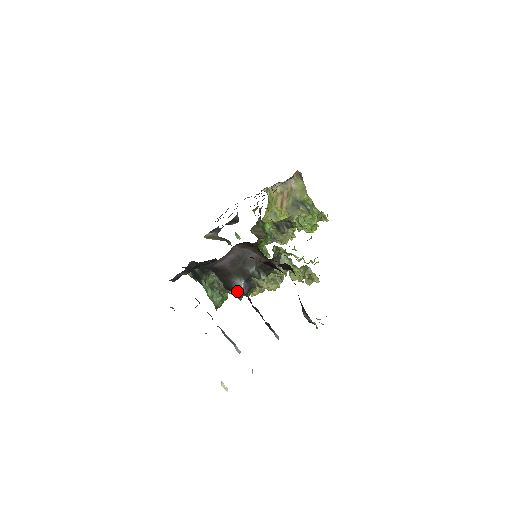
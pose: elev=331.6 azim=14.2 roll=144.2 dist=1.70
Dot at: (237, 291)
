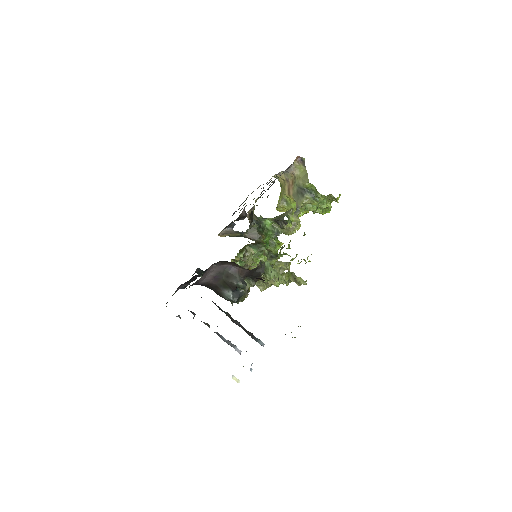
Dot at: (228, 300)
